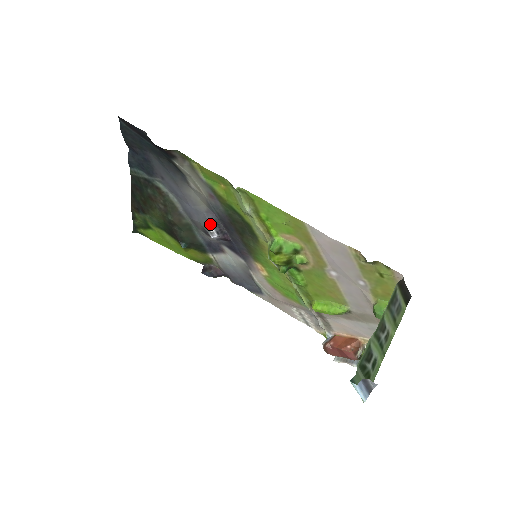
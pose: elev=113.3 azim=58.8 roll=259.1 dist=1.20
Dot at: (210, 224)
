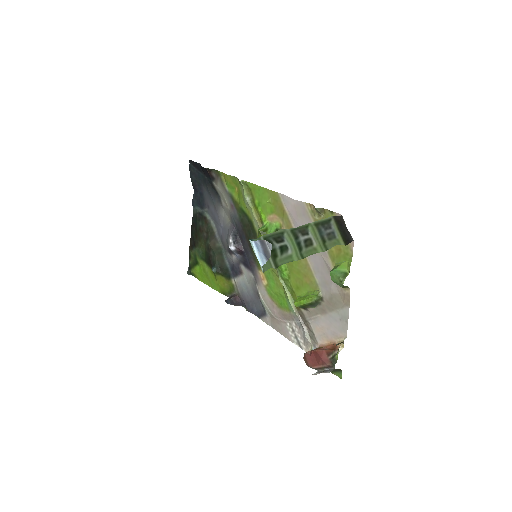
Dot at: (230, 235)
